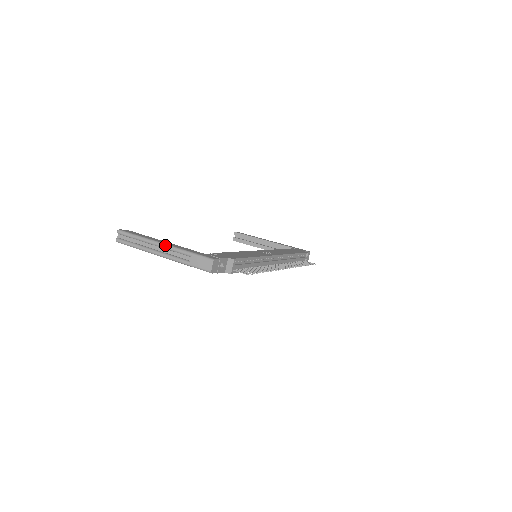
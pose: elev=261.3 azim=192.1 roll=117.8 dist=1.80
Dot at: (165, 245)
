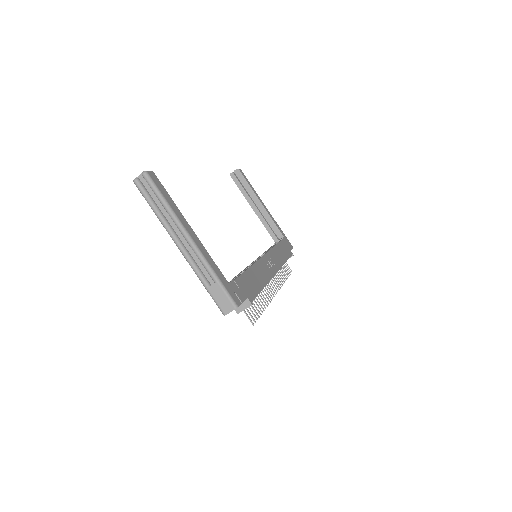
Dot at: (193, 244)
